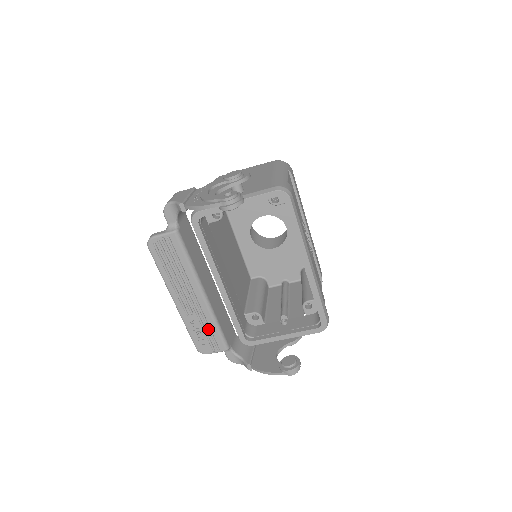
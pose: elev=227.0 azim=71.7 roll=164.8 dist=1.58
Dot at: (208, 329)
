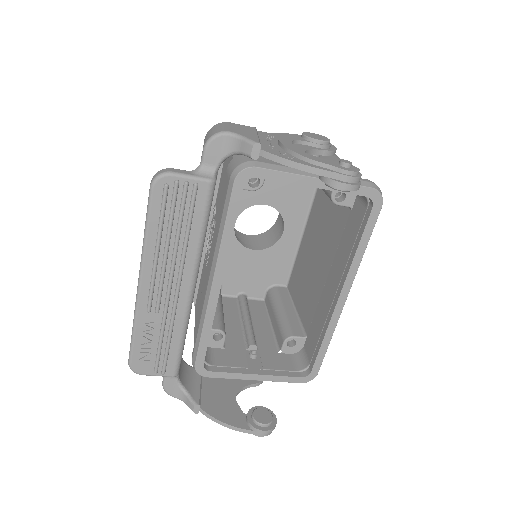
Dot at: (168, 341)
